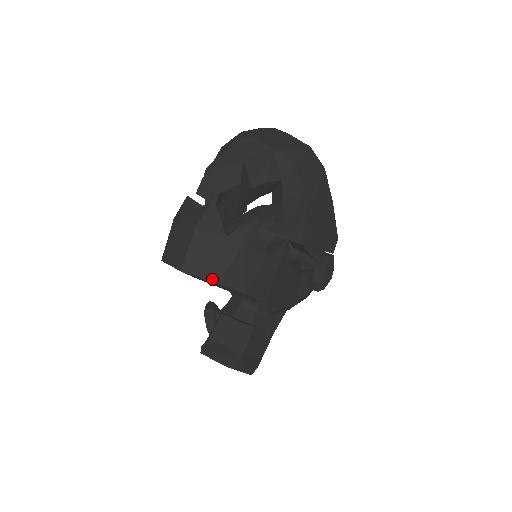
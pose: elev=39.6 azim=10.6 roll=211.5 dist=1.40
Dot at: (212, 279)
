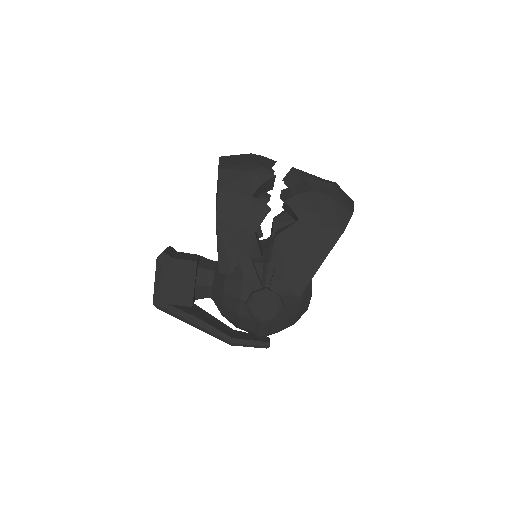
Dot at: (221, 166)
